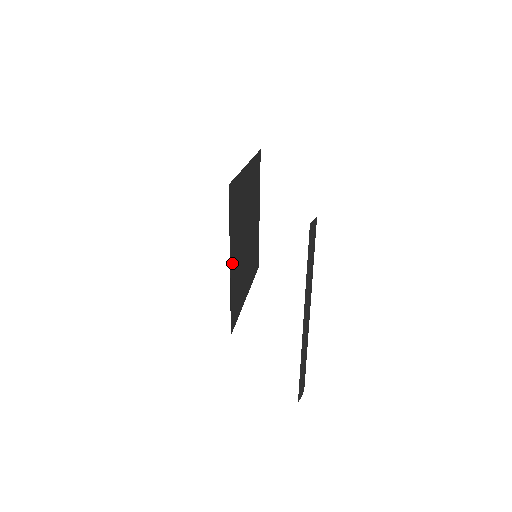
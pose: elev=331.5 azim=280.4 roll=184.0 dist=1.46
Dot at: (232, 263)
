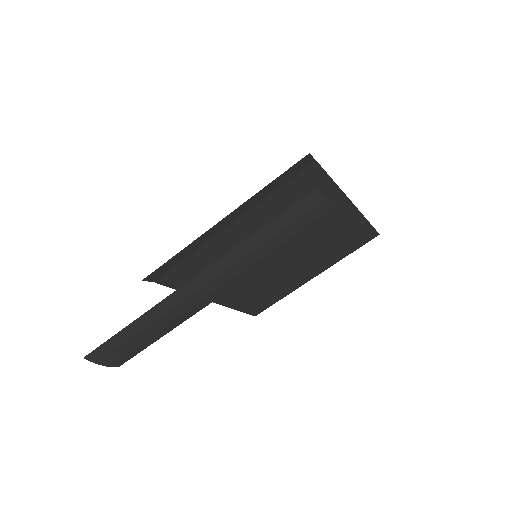
Dot at: (233, 230)
